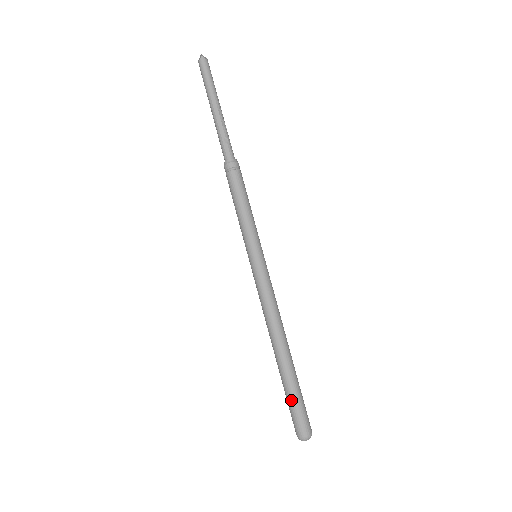
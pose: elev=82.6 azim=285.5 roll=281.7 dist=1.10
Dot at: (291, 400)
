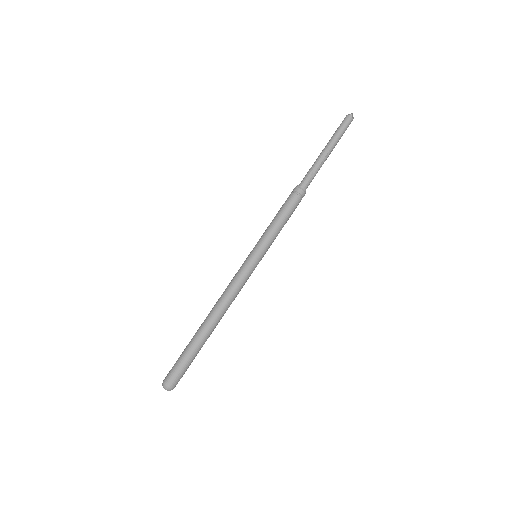
Dot at: (184, 357)
